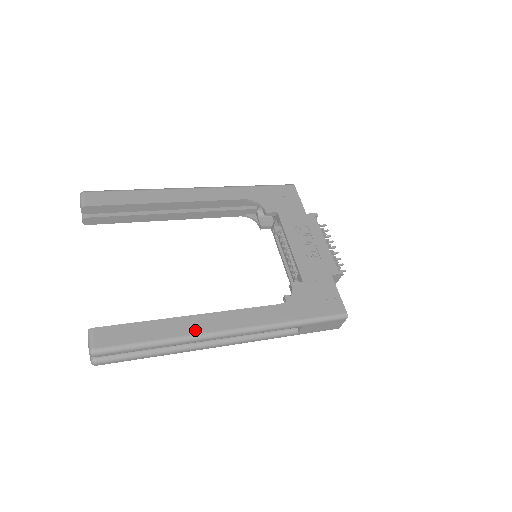
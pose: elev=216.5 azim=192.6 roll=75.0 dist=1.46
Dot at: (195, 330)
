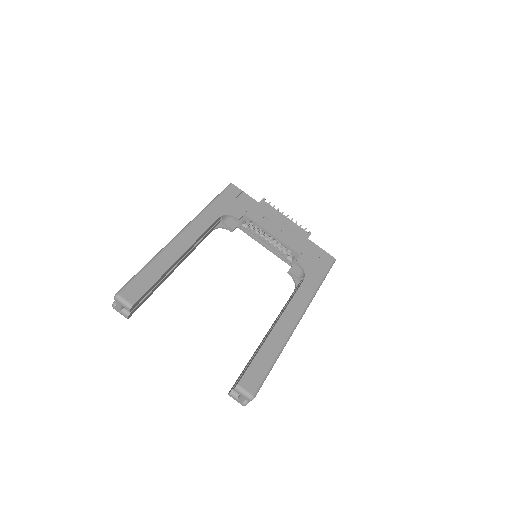
Dot at: (285, 334)
